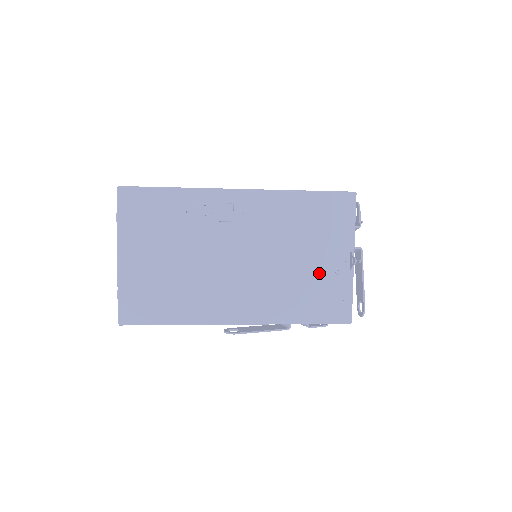
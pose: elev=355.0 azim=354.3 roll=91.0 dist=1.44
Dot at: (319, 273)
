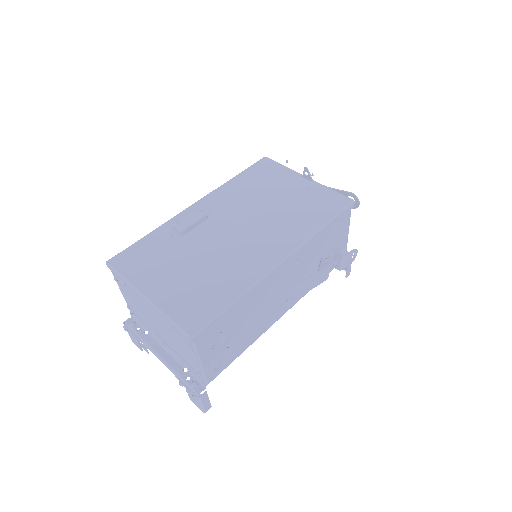
Dot at: (297, 197)
